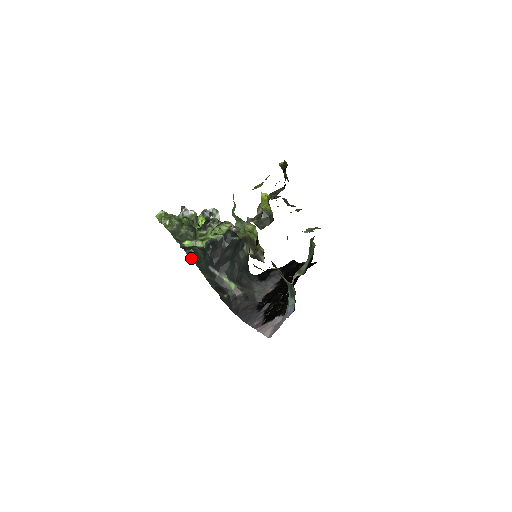
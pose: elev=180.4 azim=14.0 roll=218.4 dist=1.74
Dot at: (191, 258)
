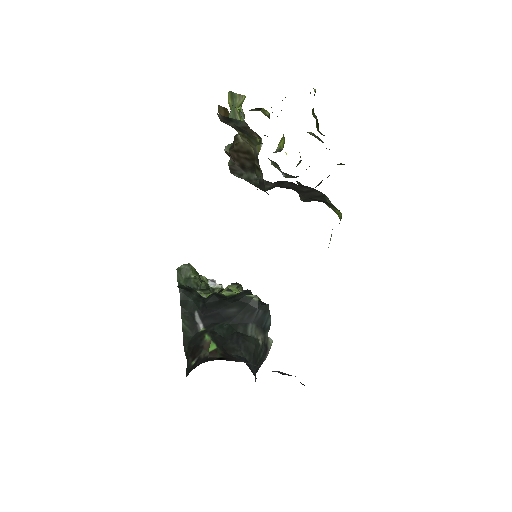
Dot at: (179, 287)
